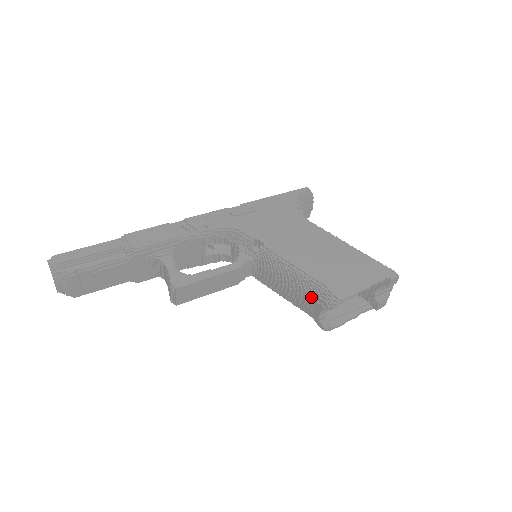
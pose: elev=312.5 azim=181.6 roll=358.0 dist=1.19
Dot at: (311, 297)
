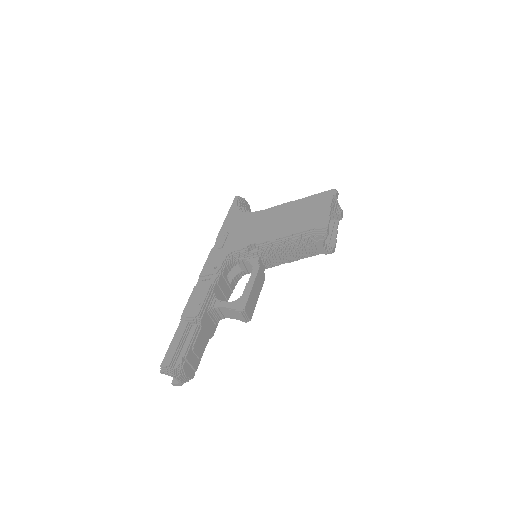
Dot at: (310, 243)
